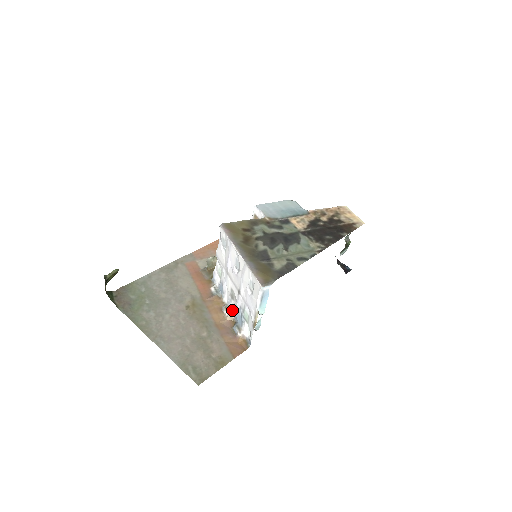
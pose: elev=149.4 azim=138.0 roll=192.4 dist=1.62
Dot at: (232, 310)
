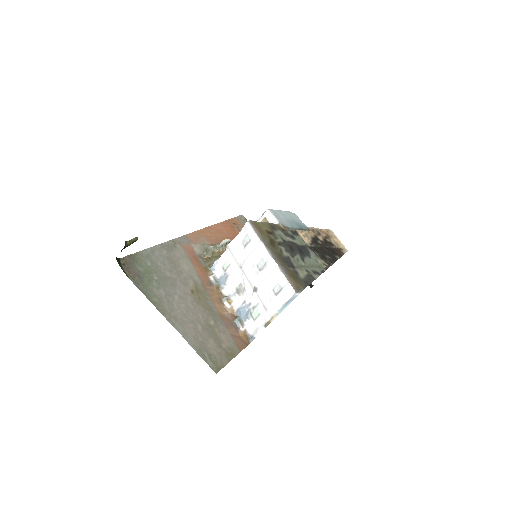
Dot at: (235, 304)
